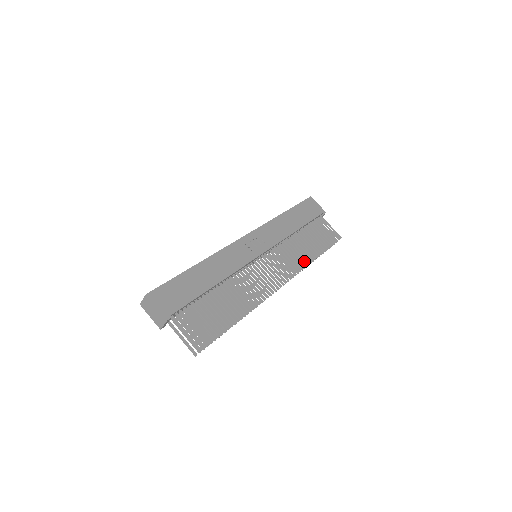
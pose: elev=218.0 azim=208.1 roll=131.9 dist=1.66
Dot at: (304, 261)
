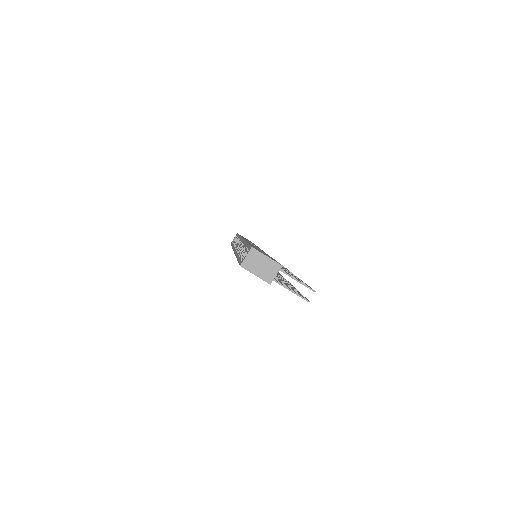
Dot at: occluded
